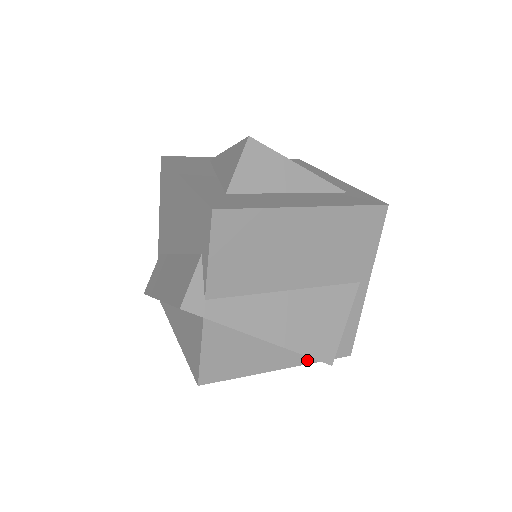
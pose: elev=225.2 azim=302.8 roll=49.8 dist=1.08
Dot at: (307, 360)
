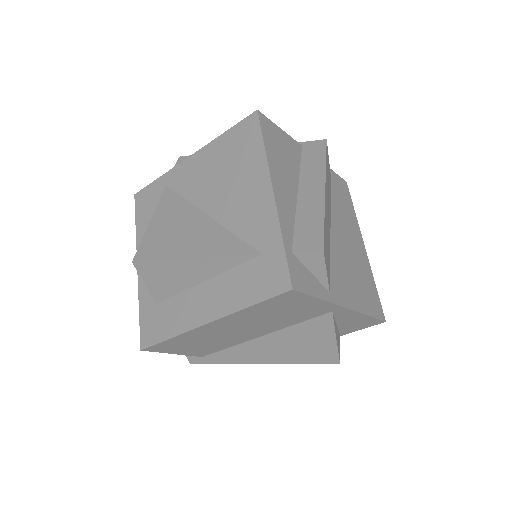
Dot at: occluded
